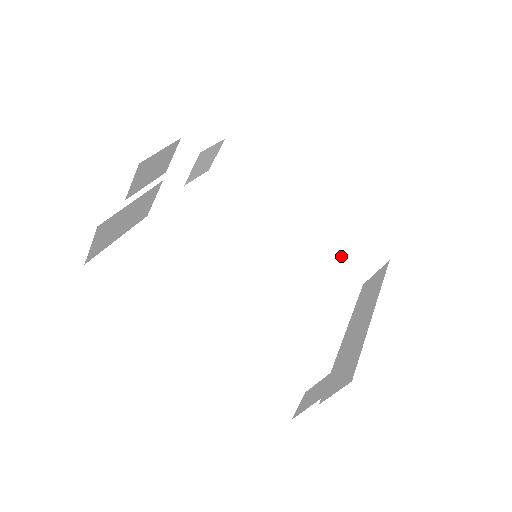
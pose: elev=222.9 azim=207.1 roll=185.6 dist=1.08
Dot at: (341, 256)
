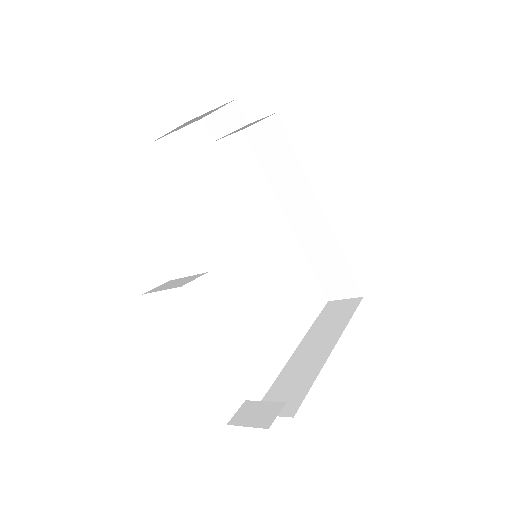
Dot at: (323, 271)
